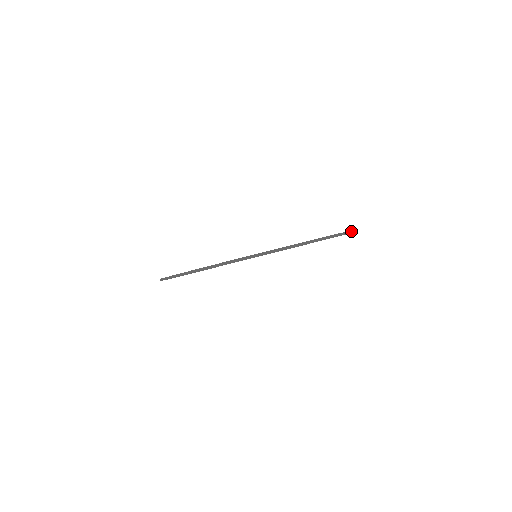
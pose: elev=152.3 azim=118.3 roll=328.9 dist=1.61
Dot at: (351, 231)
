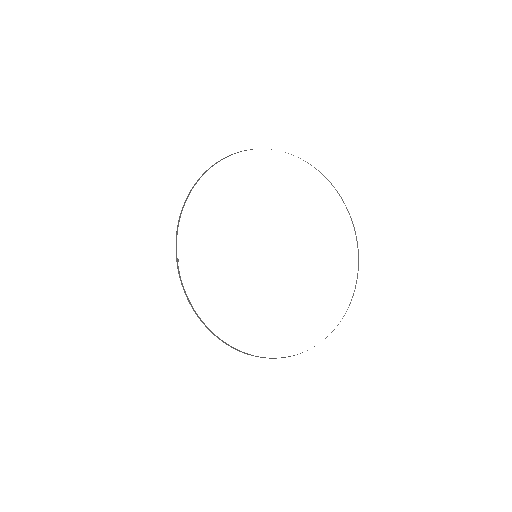
Dot at: (315, 168)
